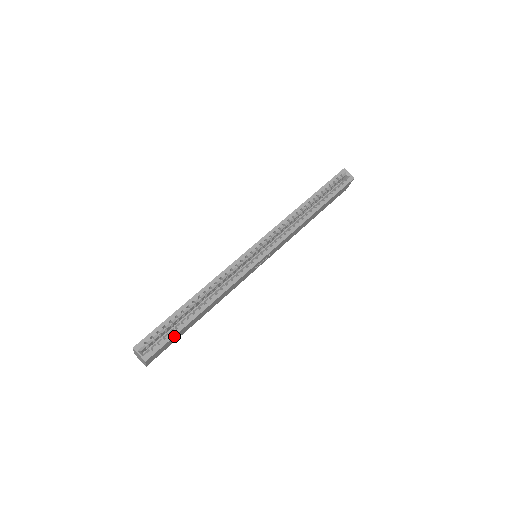
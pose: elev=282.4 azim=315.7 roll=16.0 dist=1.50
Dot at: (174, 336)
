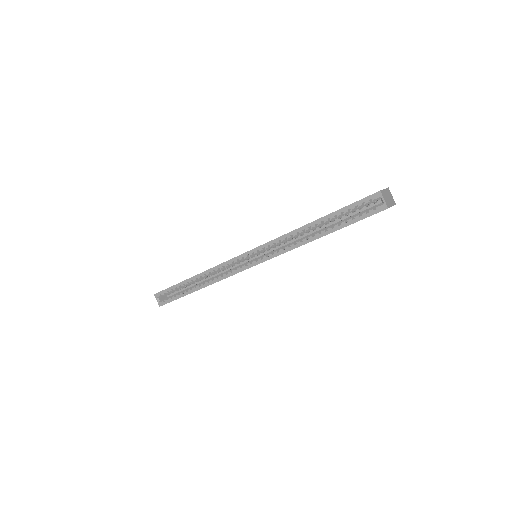
Dot at: occluded
